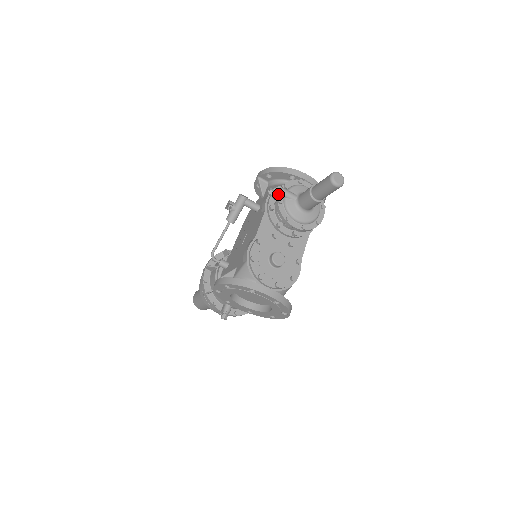
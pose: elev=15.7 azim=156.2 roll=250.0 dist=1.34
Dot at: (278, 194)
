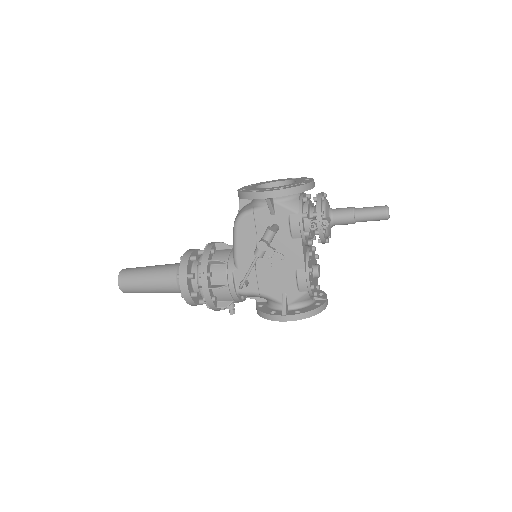
Dot at: (323, 227)
